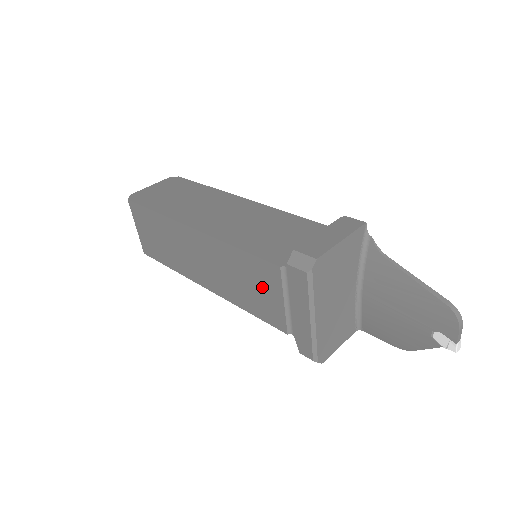
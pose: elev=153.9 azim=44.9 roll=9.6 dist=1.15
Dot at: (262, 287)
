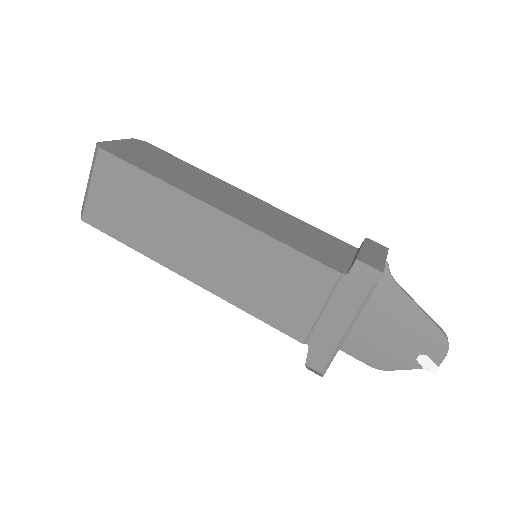
Dot at: (297, 290)
